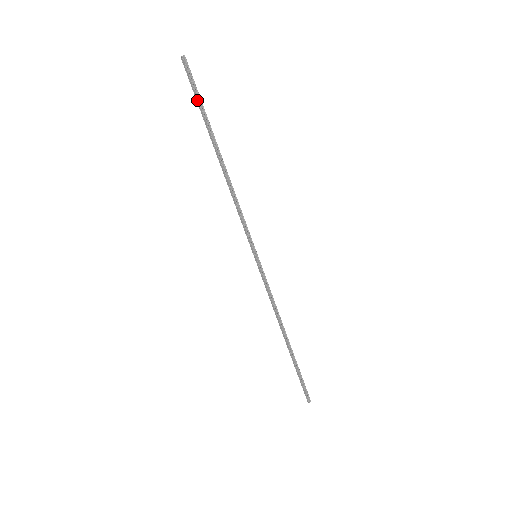
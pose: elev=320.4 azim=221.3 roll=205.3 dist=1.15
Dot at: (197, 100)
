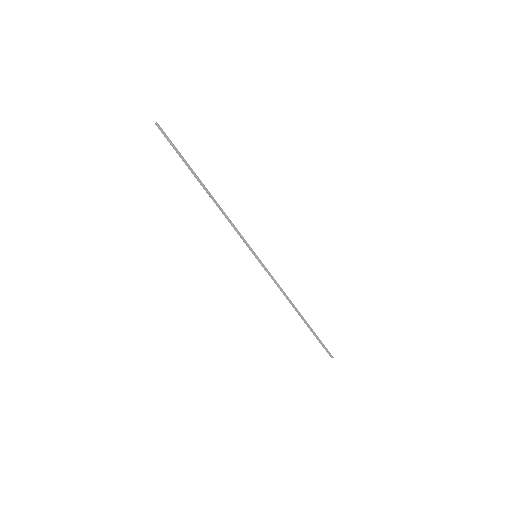
Dot at: (176, 152)
